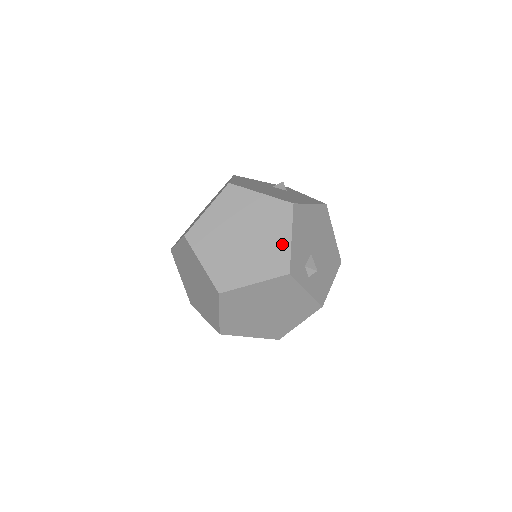
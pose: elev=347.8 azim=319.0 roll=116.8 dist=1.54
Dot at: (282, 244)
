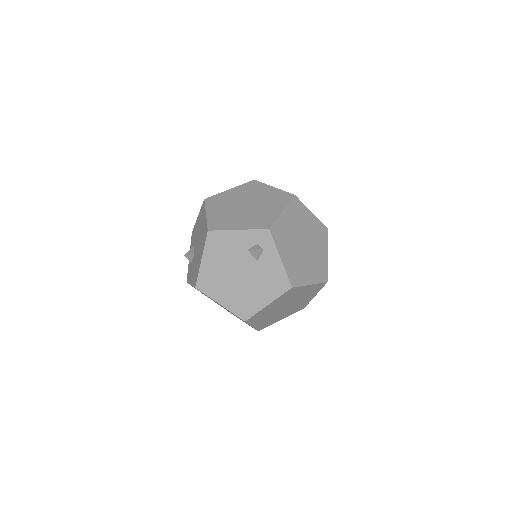
Dot at: occluded
